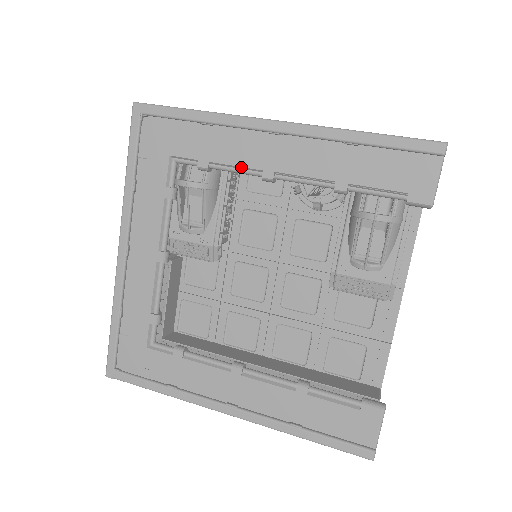
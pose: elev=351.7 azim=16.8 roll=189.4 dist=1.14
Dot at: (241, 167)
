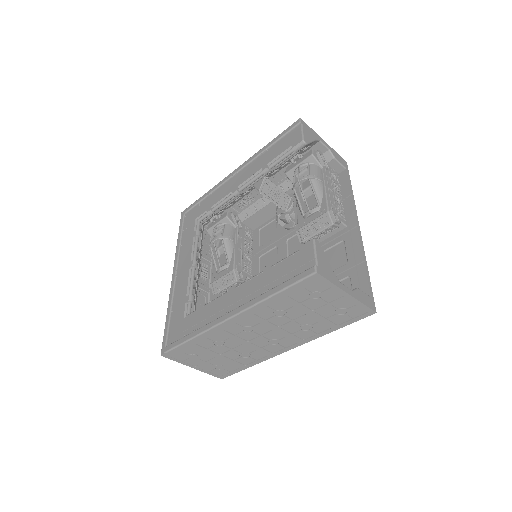
Dot at: (224, 198)
